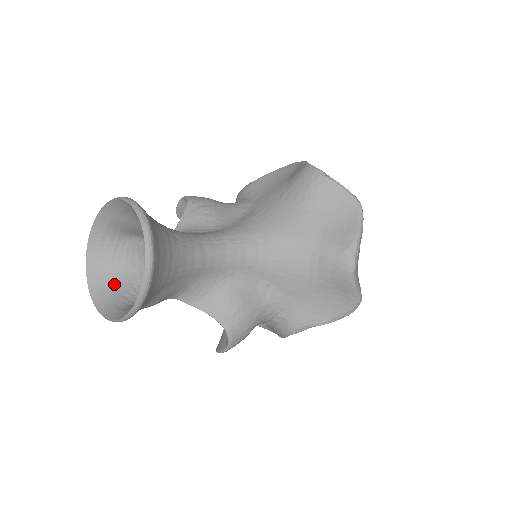
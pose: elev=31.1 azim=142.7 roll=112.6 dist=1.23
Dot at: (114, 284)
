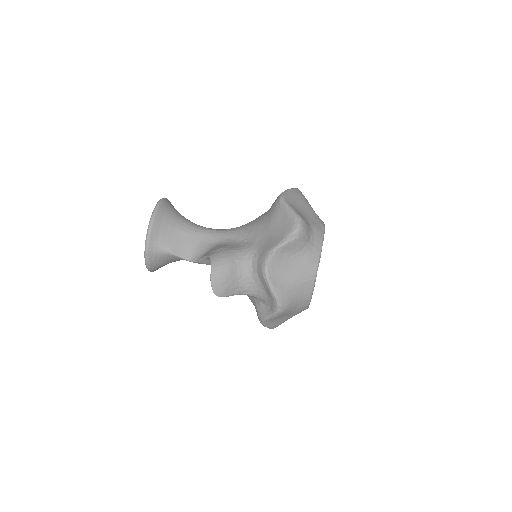
Dot at: occluded
